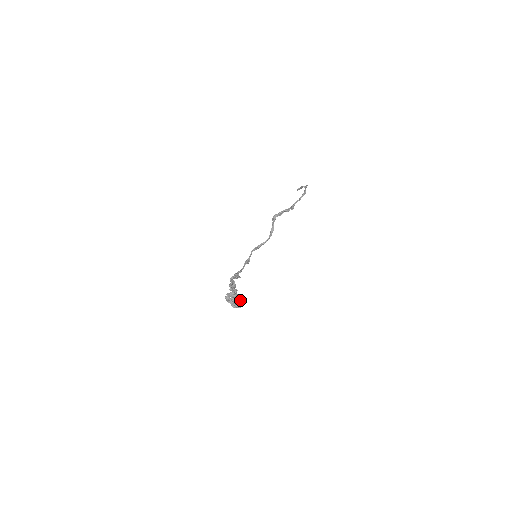
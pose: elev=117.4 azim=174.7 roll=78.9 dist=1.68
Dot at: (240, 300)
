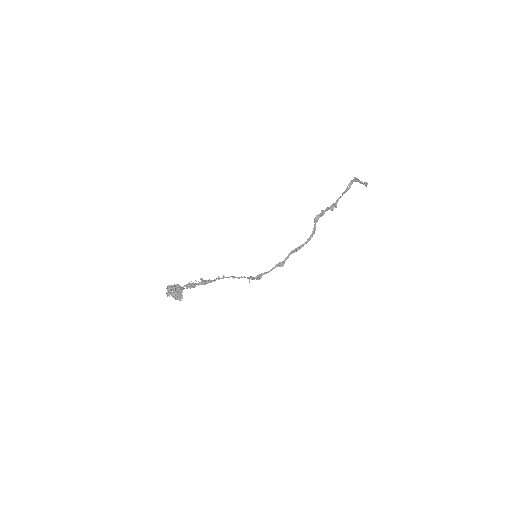
Dot at: (178, 293)
